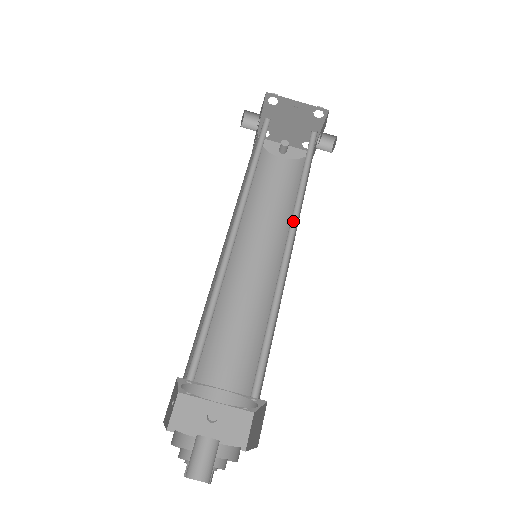
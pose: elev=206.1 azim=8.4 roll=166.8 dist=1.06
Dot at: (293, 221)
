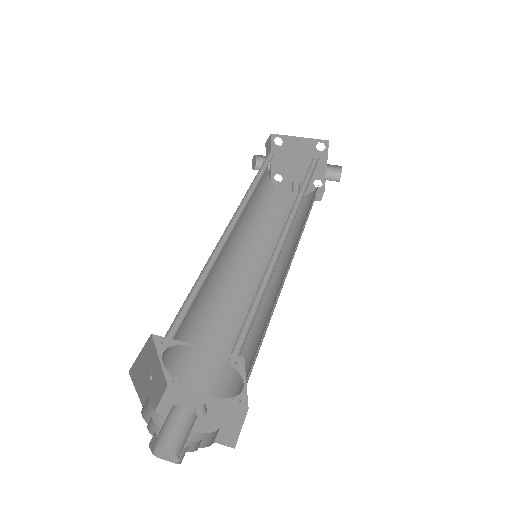
Dot at: (291, 220)
